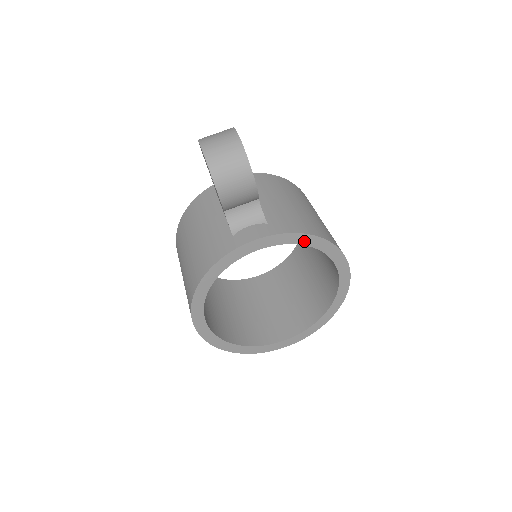
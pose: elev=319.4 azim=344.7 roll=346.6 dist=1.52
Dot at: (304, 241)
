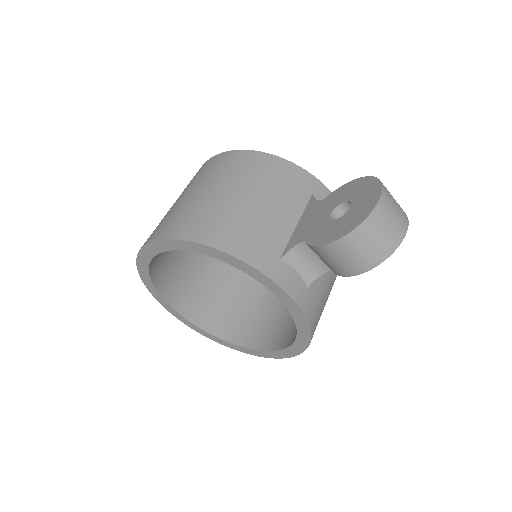
Dot at: (301, 329)
